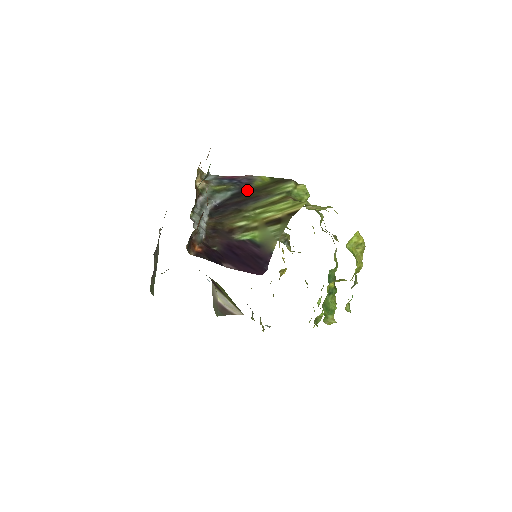
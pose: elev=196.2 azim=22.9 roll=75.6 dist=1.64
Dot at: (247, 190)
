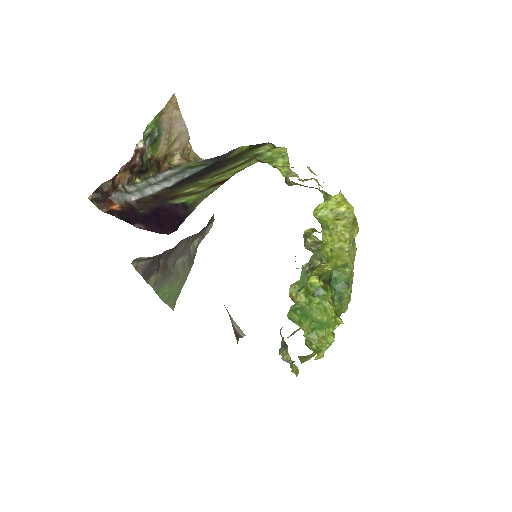
Dot at: (220, 162)
